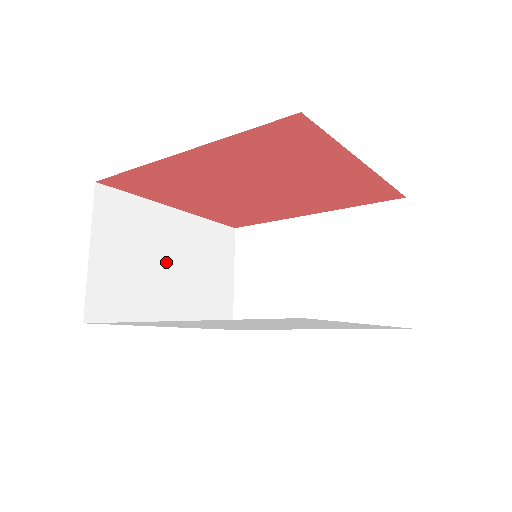
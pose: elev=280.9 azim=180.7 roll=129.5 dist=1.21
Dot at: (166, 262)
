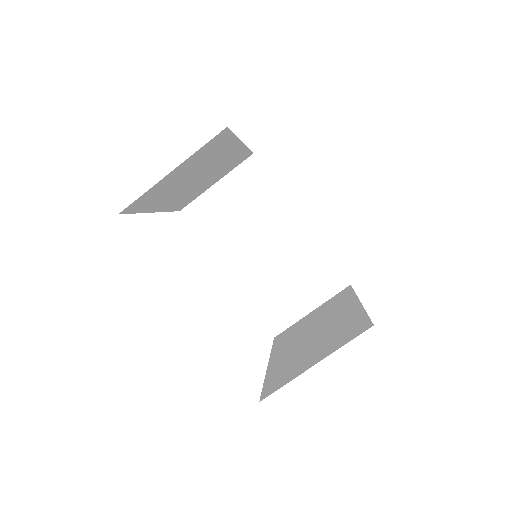
Dot at: (198, 176)
